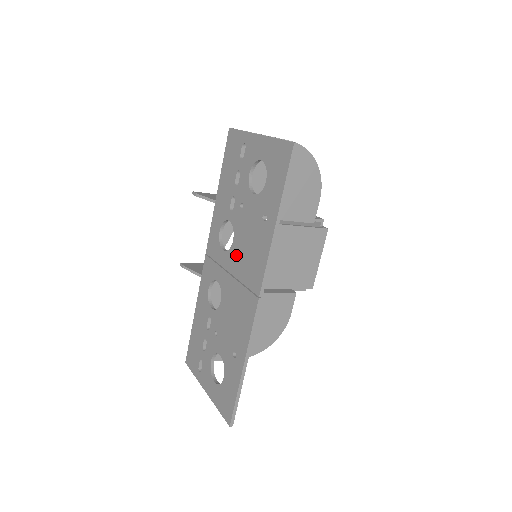
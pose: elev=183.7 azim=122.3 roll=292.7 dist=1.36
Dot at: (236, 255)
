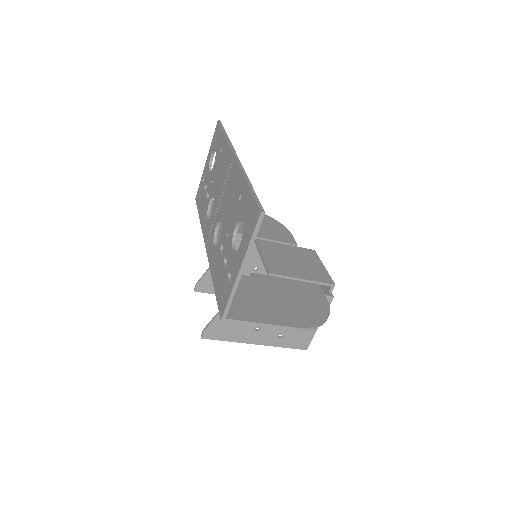
Dot at: (218, 191)
